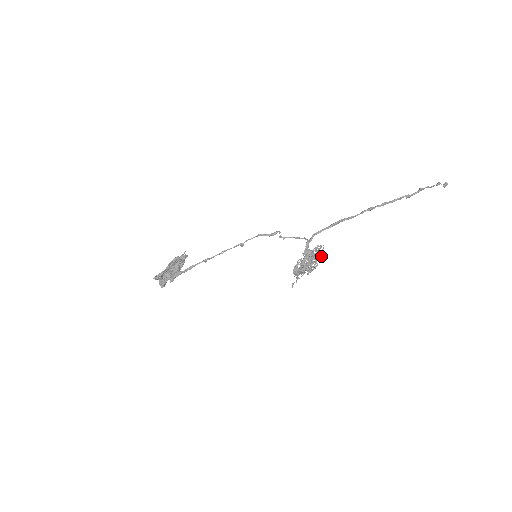
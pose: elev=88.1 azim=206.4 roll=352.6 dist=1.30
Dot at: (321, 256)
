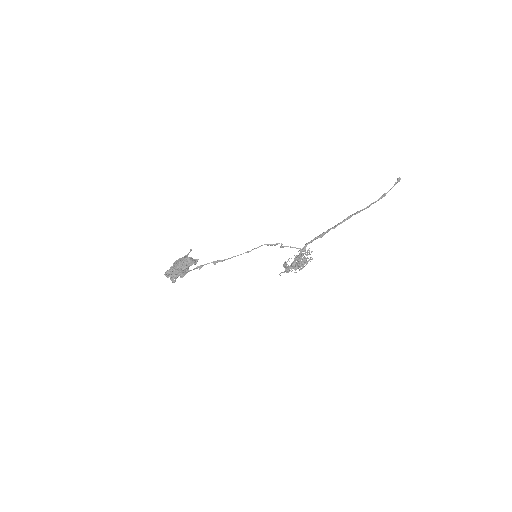
Dot at: occluded
